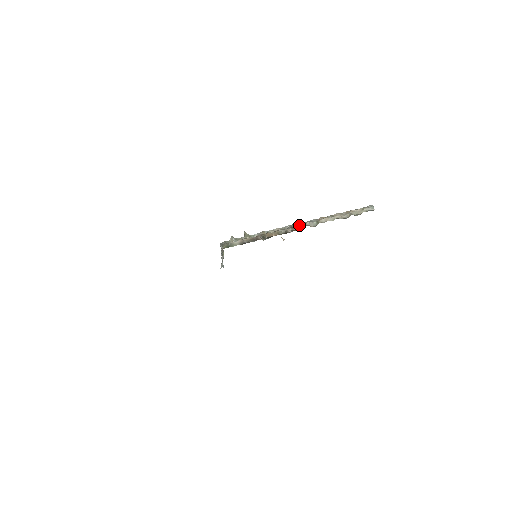
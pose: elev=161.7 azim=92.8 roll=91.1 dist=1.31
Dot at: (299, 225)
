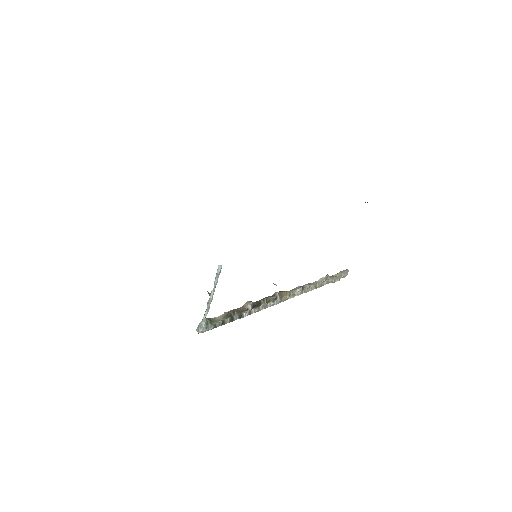
Dot at: (284, 292)
